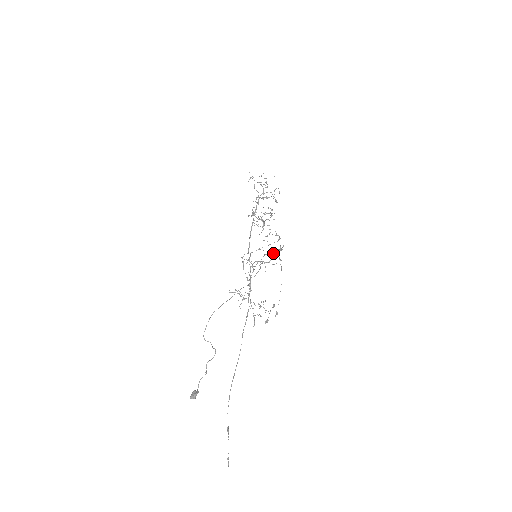
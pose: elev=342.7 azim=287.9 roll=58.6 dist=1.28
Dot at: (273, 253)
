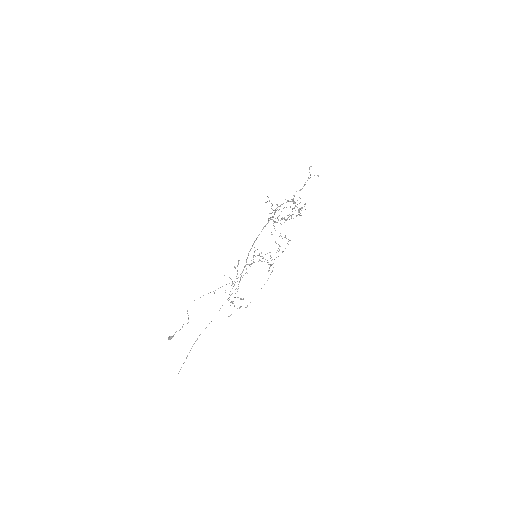
Dot at: (267, 262)
